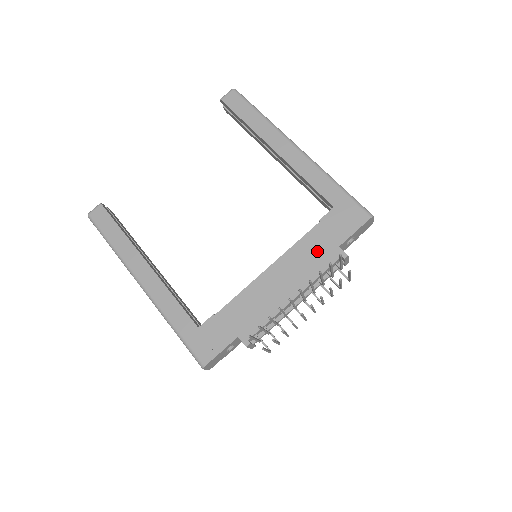
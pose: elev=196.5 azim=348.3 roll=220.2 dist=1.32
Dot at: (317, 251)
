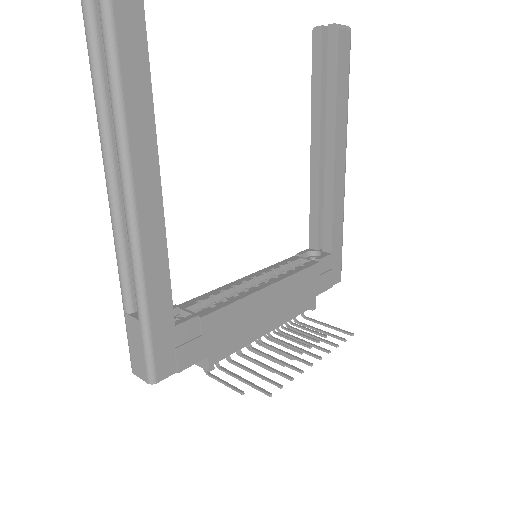
Dot at: (304, 291)
